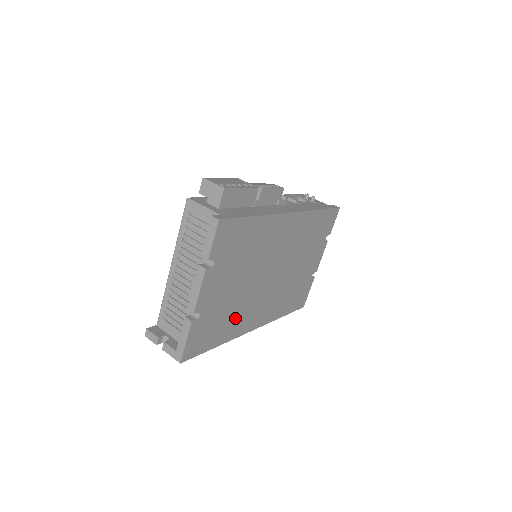
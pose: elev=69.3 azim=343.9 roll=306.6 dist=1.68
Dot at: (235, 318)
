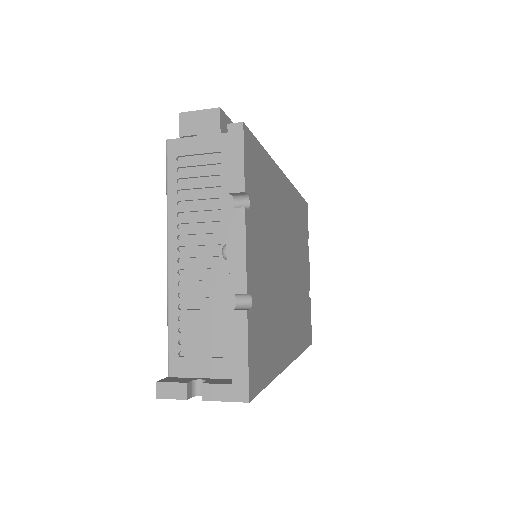
Dot at: (277, 330)
